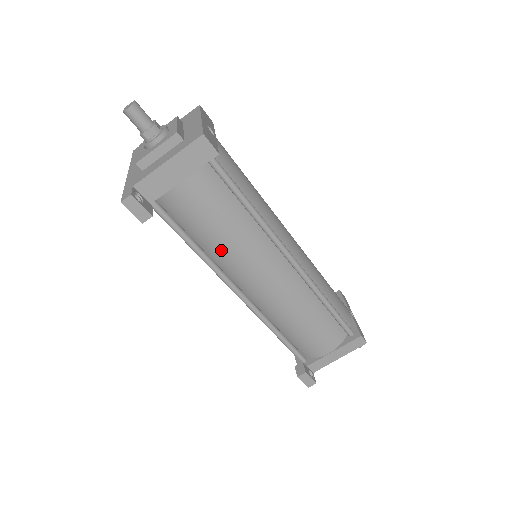
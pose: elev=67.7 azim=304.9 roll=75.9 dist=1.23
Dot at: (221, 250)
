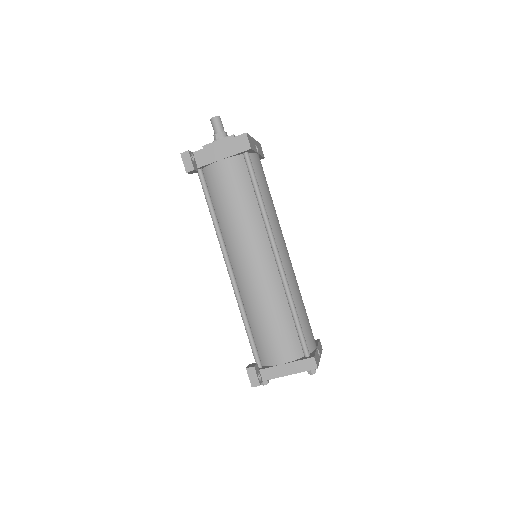
Dot at: (229, 222)
